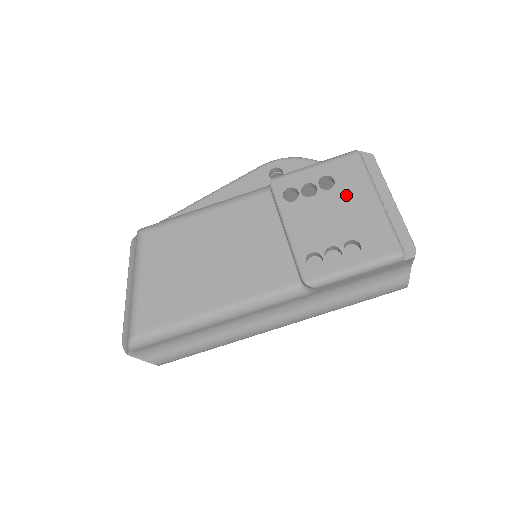
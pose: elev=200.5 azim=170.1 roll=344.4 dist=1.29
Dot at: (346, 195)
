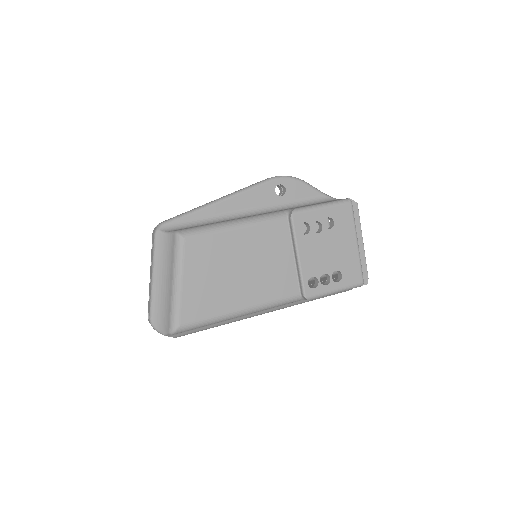
Dot at: (339, 236)
